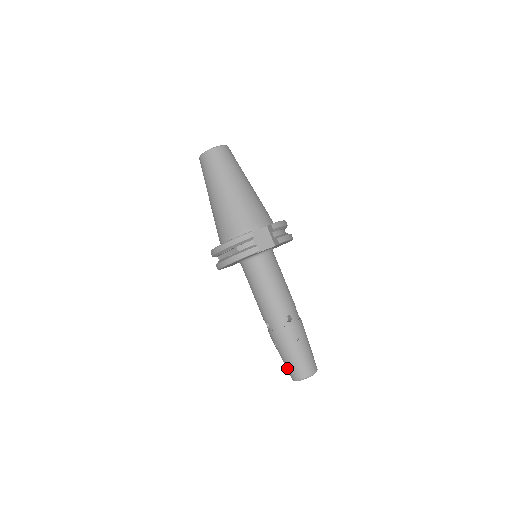
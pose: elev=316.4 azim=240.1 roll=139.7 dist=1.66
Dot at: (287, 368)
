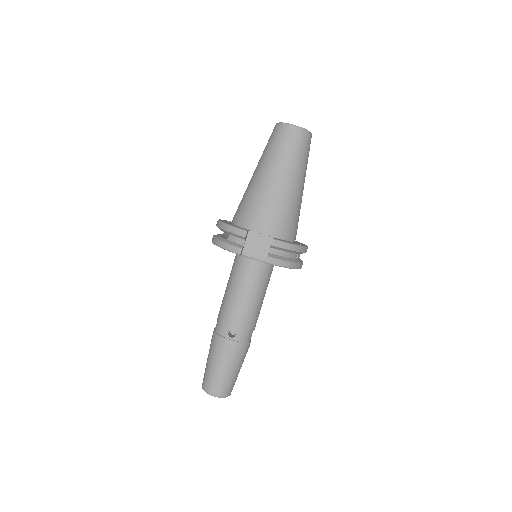
Dot at: occluded
